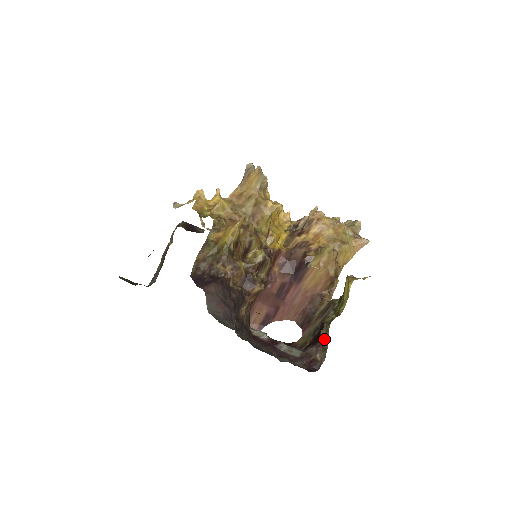
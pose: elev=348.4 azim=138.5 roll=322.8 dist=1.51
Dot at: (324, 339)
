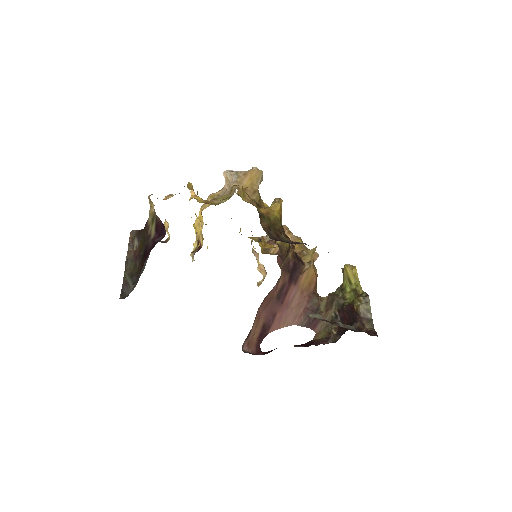
Dot at: (366, 311)
